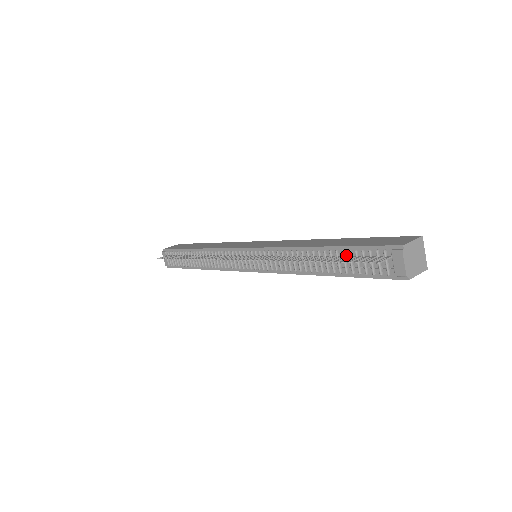
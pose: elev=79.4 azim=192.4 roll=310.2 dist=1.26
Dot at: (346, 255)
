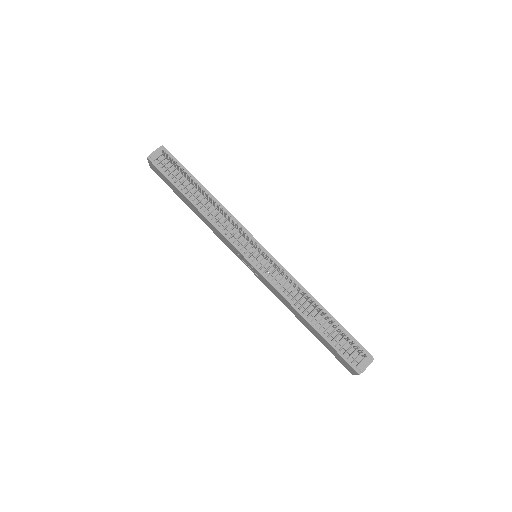
Dot at: (337, 330)
